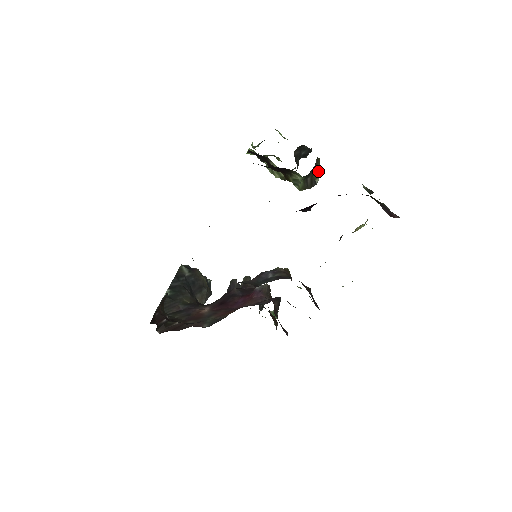
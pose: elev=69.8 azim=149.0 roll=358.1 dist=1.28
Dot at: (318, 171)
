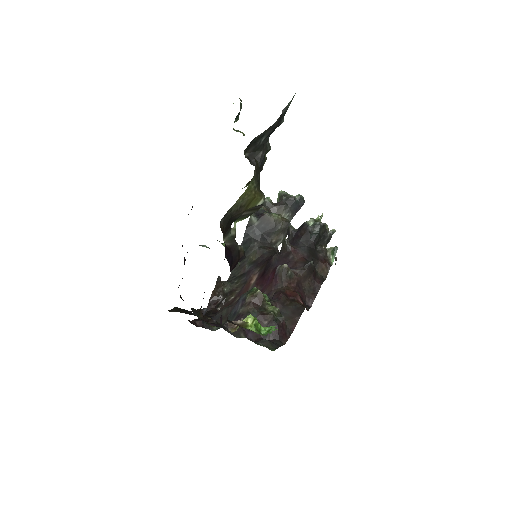
Dot at: (253, 199)
